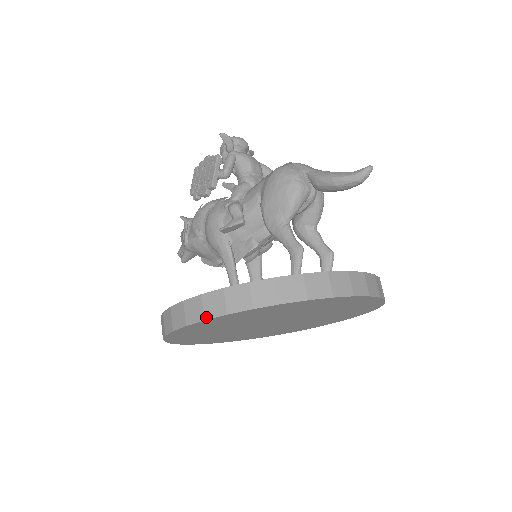
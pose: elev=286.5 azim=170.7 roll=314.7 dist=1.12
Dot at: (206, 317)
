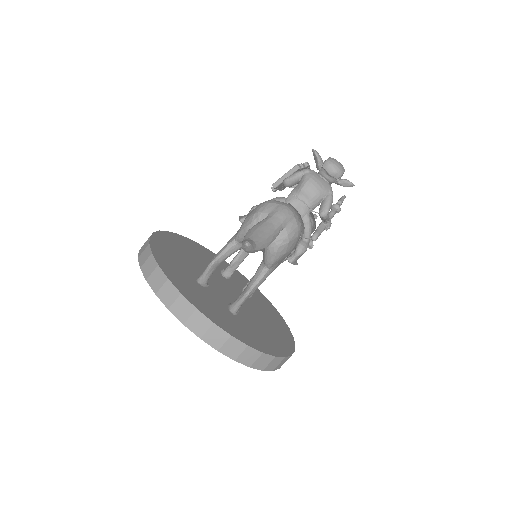
Dot at: occluded
